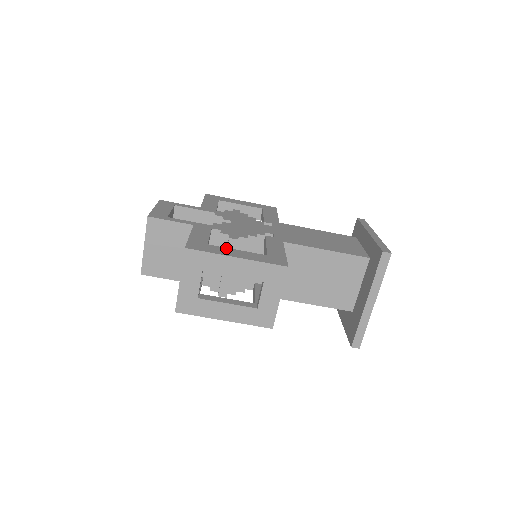
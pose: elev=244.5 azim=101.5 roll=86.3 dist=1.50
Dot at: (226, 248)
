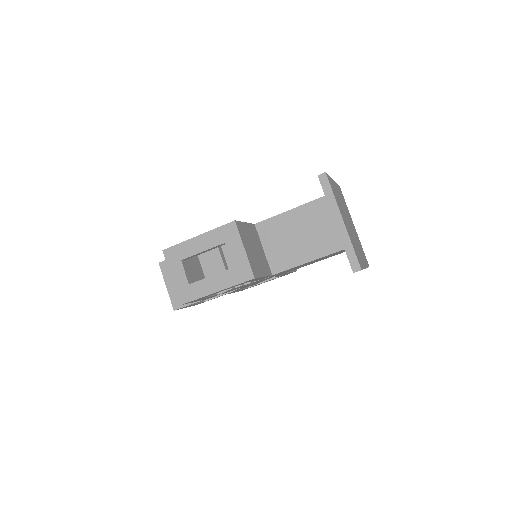
Dot at: occluded
